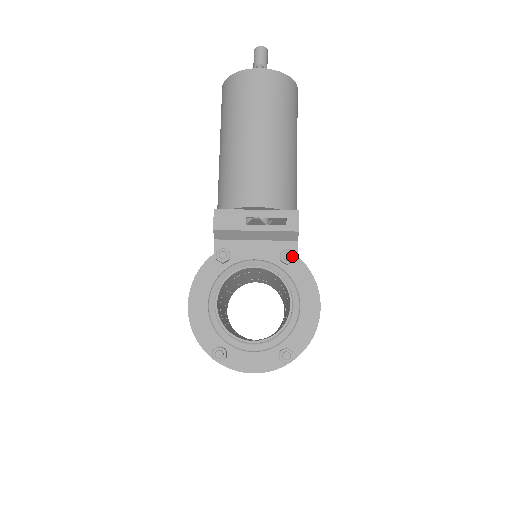
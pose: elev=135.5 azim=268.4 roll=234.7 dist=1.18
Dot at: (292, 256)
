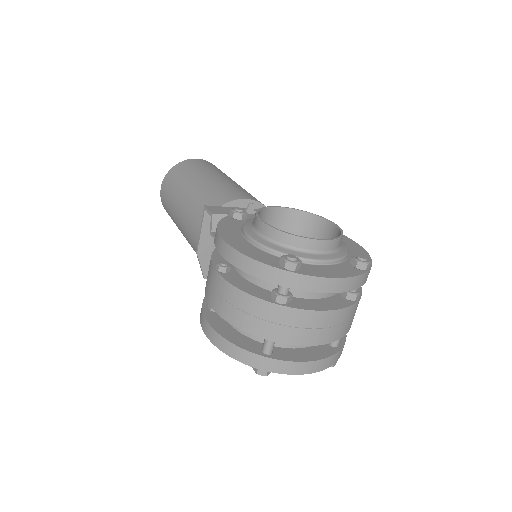
Dot at: occluded
